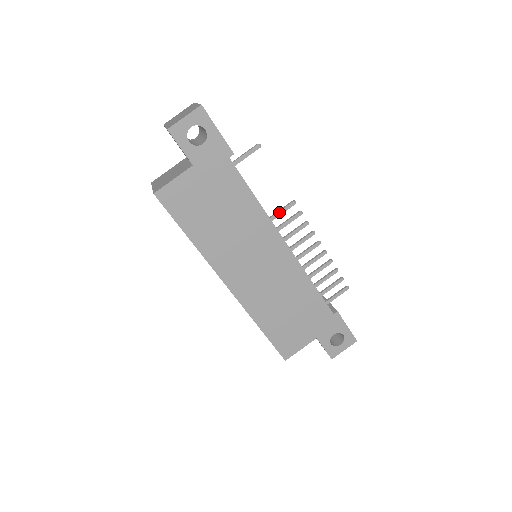
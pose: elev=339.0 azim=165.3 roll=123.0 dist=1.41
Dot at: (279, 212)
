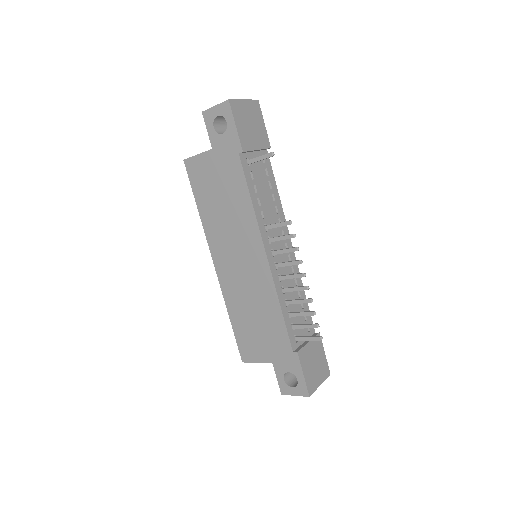
Dot at: (275, 224)
